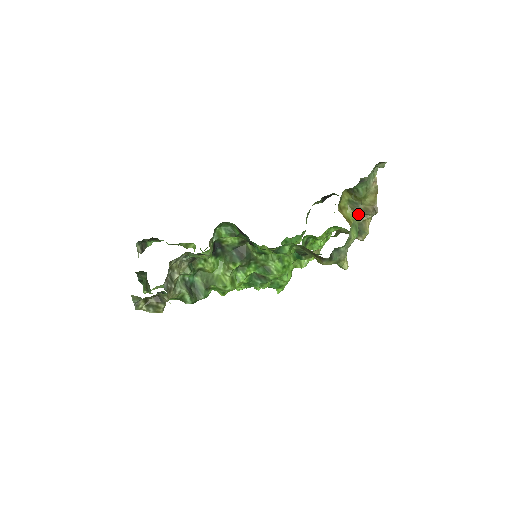
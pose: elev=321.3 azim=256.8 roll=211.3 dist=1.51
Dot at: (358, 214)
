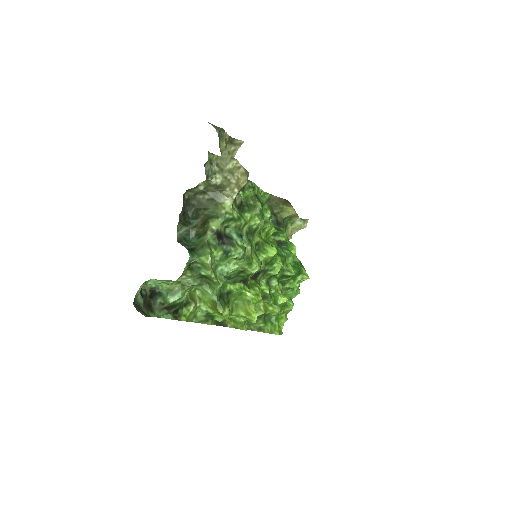
Dot at: occluded
